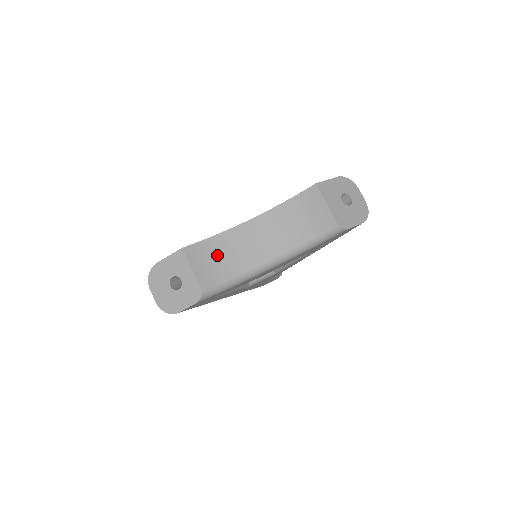
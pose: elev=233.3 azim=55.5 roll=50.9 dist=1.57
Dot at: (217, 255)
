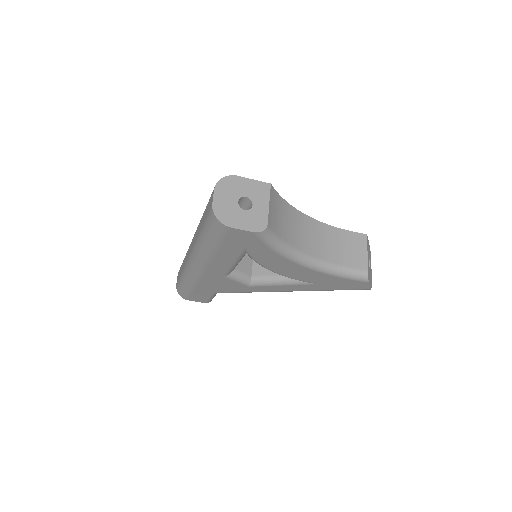
Dot at: (282, 216)
